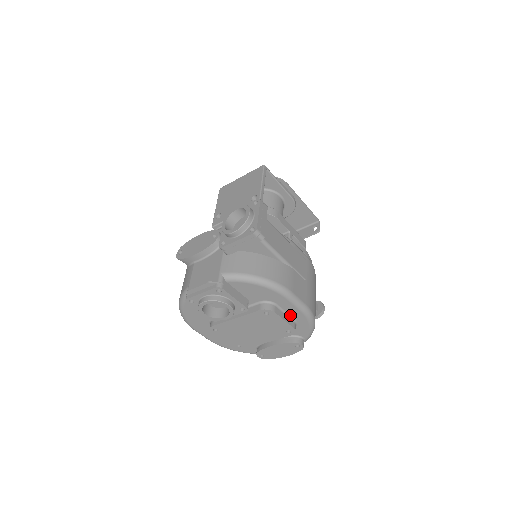
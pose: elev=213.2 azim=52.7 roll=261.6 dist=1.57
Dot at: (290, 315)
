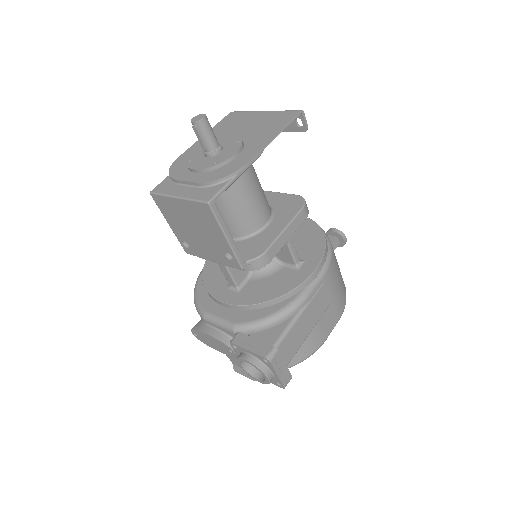
Dot at: occluded
